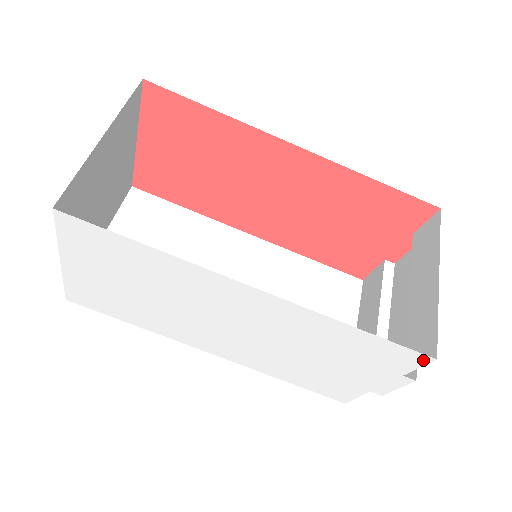
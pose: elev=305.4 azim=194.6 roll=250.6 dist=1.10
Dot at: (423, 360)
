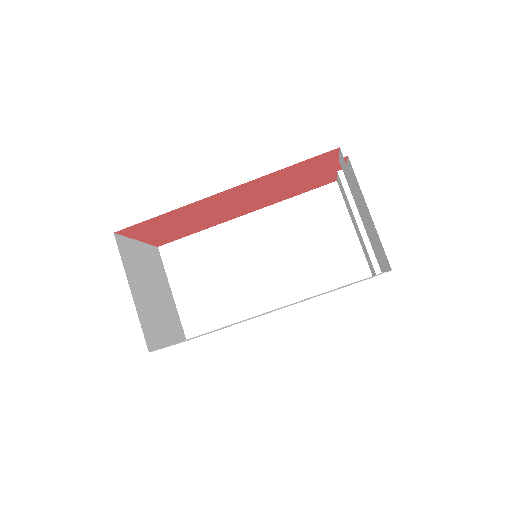
Dot at: occluded
